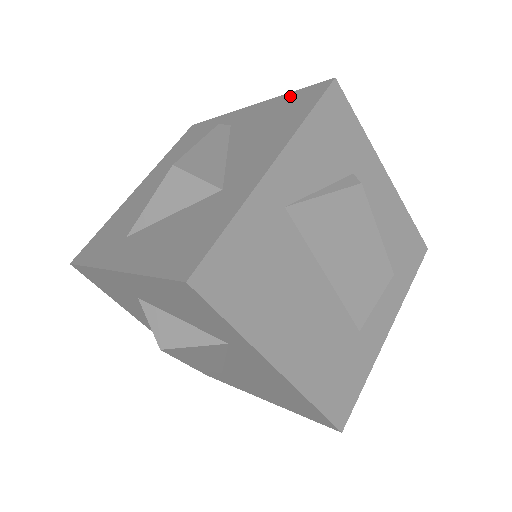
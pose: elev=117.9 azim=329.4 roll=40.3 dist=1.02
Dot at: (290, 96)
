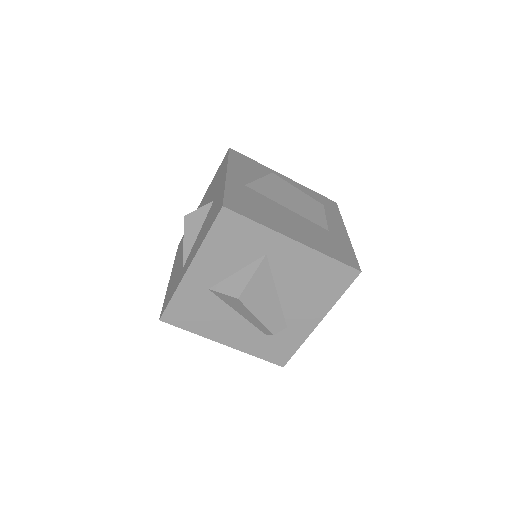
Dot at: (217, 172)
